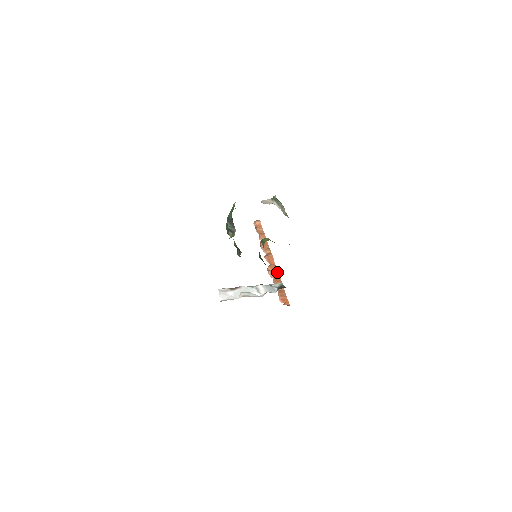
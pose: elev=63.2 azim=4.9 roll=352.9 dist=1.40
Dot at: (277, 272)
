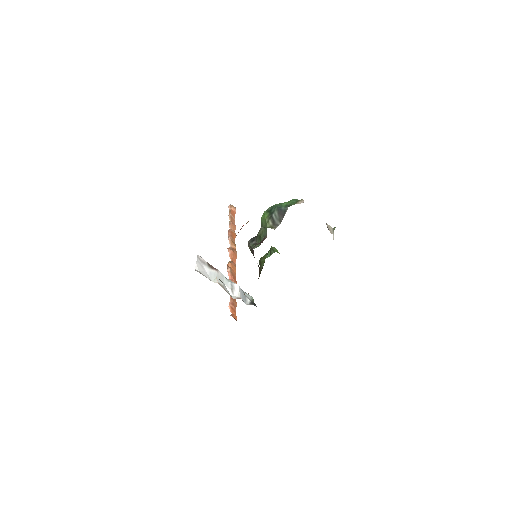
Dot at: (235, 275)
